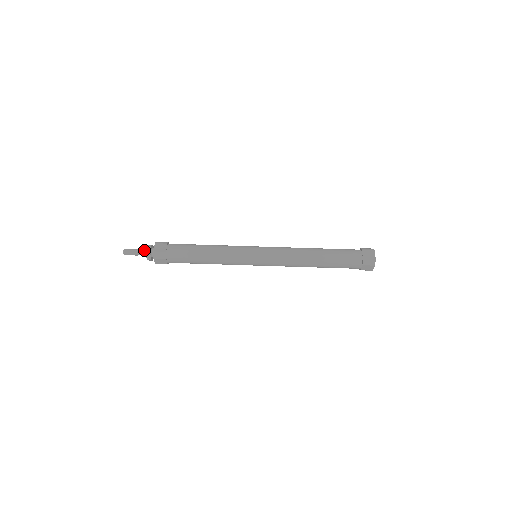
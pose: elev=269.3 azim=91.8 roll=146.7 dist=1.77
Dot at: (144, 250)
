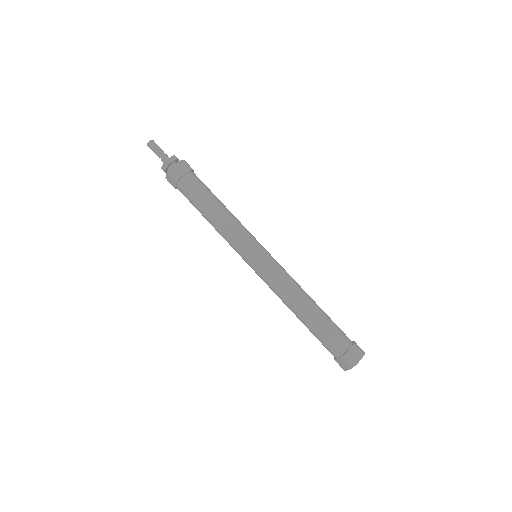
Dot at: (167, 157)
